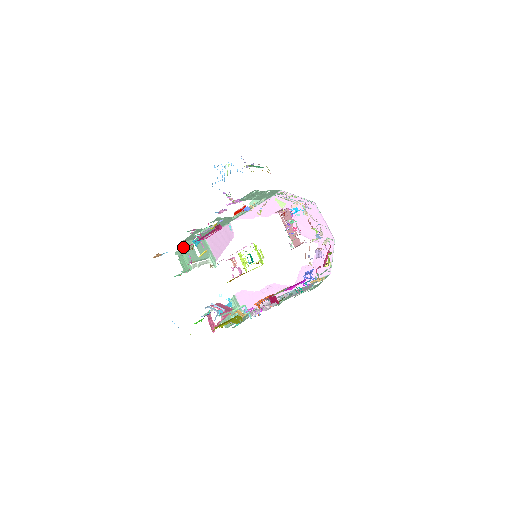
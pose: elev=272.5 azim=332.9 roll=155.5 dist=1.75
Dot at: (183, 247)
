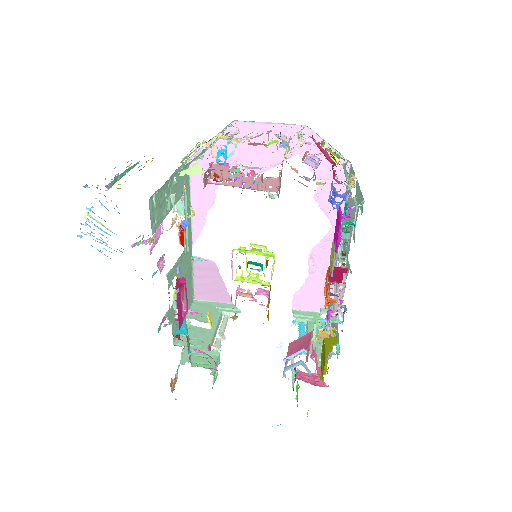
Dot at: (182, 344)
